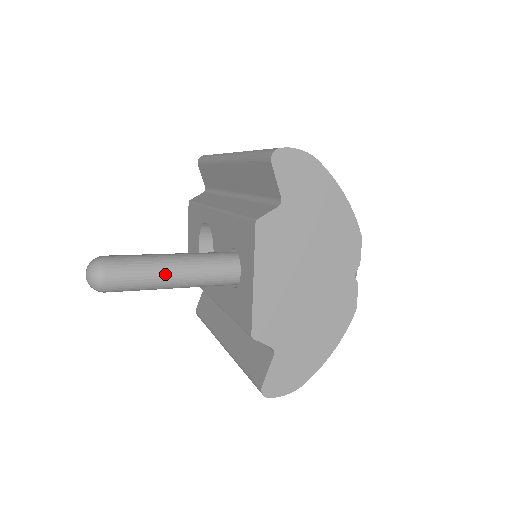
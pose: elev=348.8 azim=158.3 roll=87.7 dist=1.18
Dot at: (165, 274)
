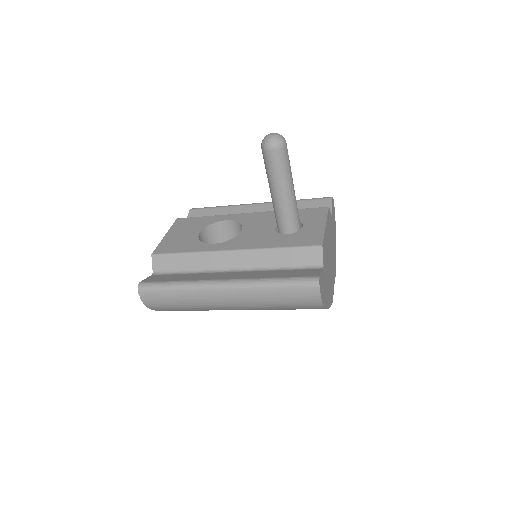
Dot at: occluded
